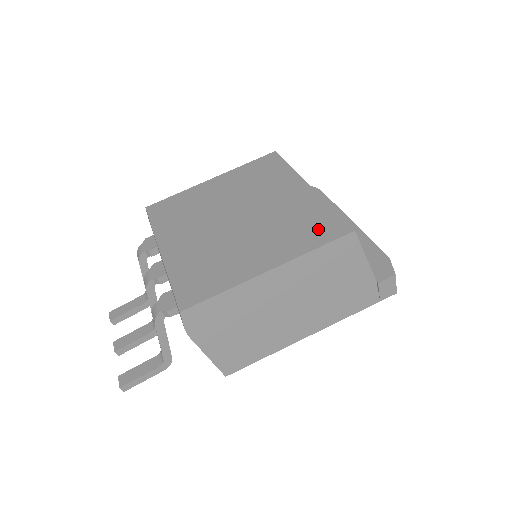
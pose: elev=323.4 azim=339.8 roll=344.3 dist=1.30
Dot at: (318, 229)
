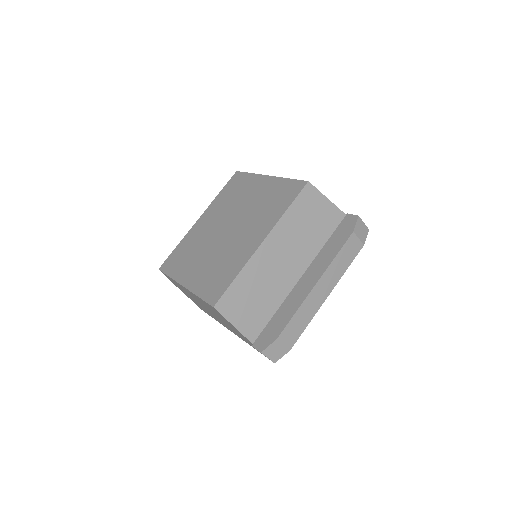
Dot at: (215, 285)
